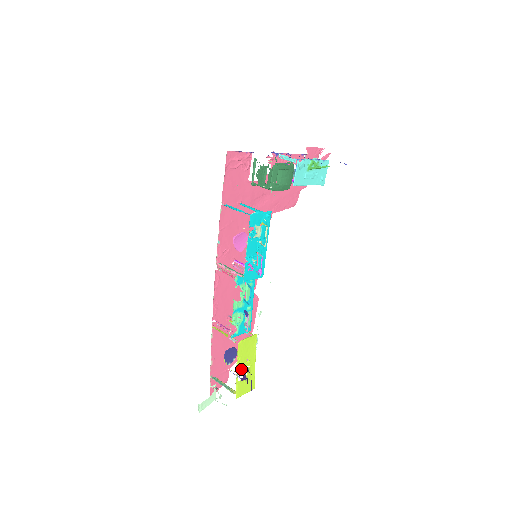
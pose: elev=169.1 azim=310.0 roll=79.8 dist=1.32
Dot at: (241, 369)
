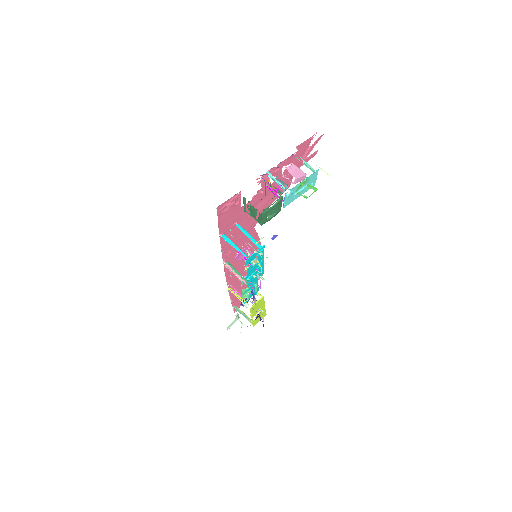
Dot at: (254, 315)
